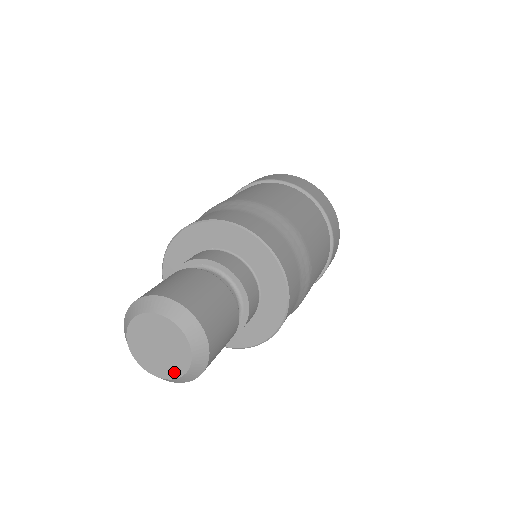
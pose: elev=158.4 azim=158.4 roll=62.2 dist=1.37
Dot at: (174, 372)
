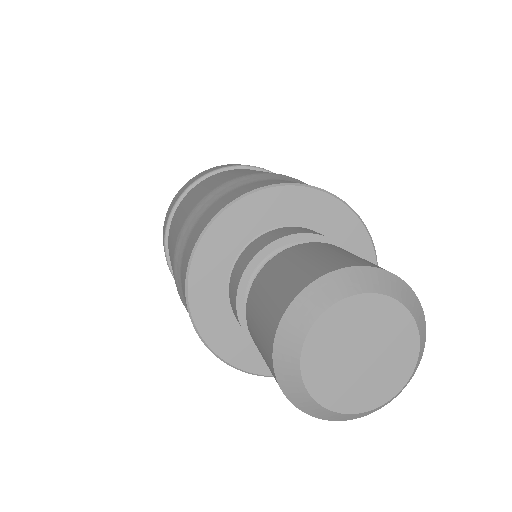
Dot at: (365, 401)
